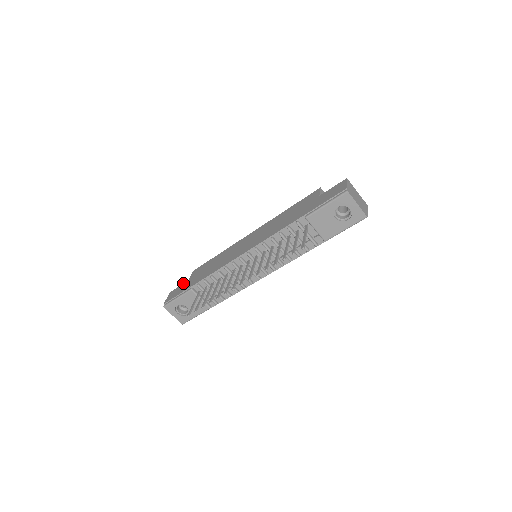
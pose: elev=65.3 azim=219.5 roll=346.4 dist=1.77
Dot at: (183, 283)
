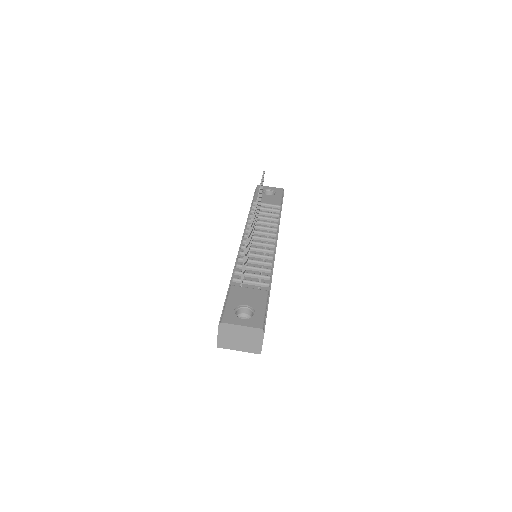
Dot at: occluded
